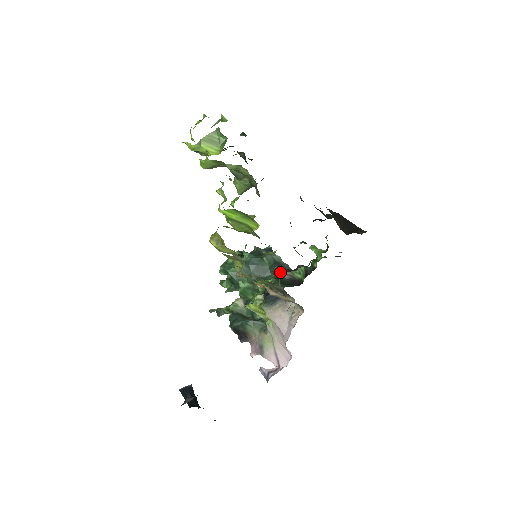
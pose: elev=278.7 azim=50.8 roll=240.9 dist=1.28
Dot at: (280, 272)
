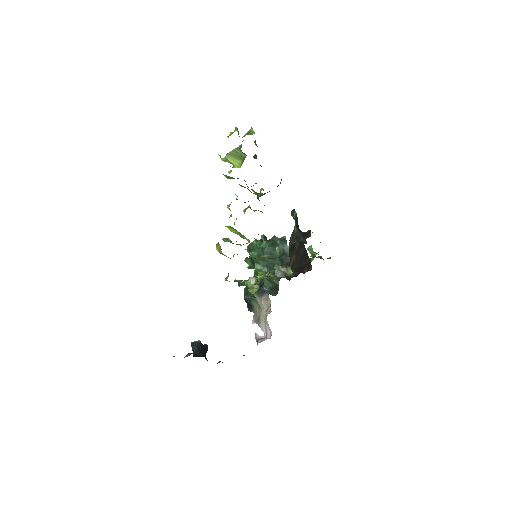
Dot at: (275, 269)
